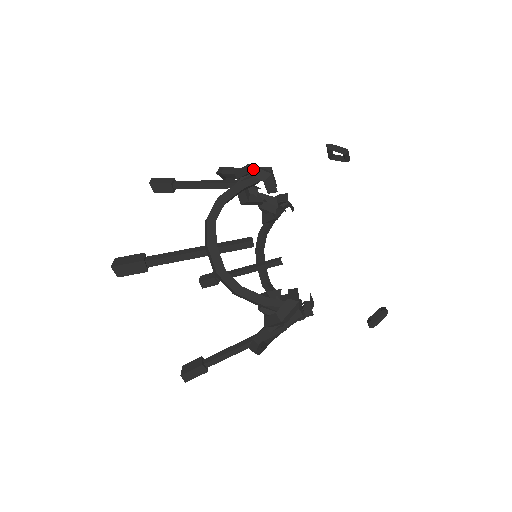
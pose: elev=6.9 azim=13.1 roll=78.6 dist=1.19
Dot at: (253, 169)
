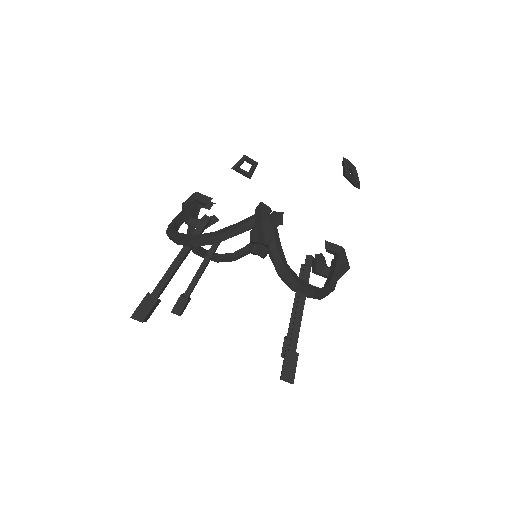
Dot at: (185, 203)
